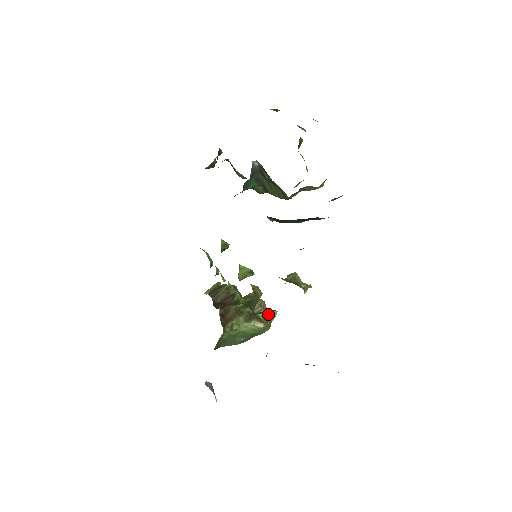
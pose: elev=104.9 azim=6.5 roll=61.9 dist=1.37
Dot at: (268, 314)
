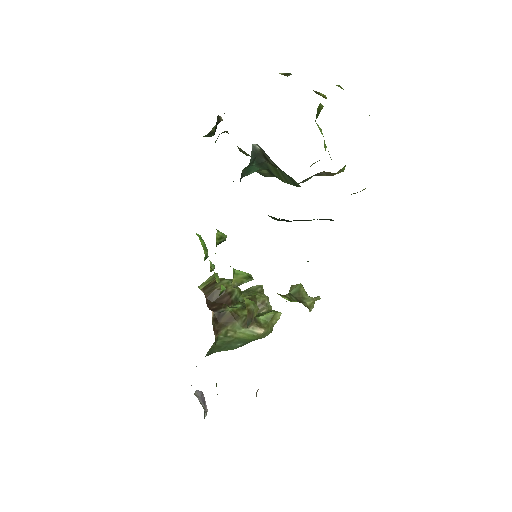
Dot at: (270, 317)
